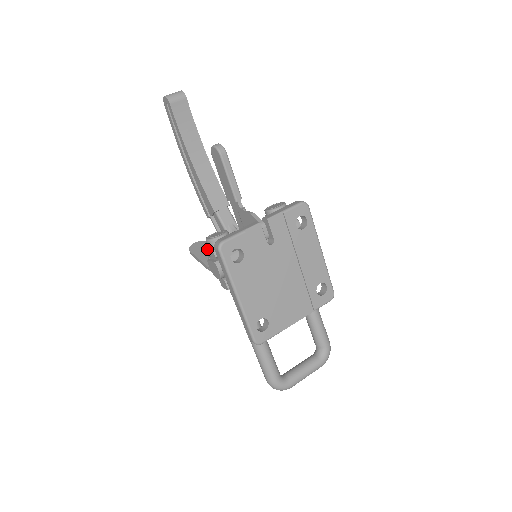
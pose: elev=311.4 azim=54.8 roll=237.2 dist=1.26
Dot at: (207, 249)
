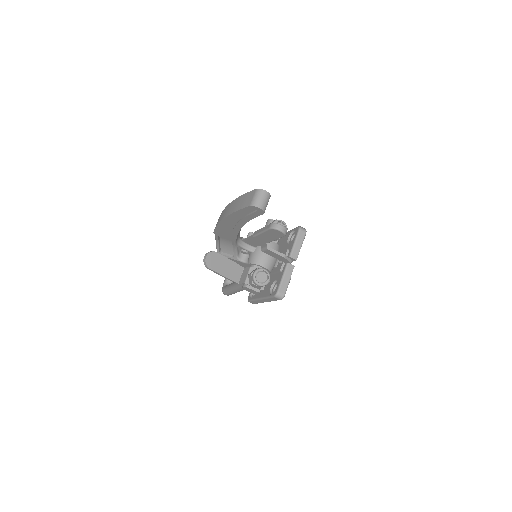
Dot at: (221, 262)
